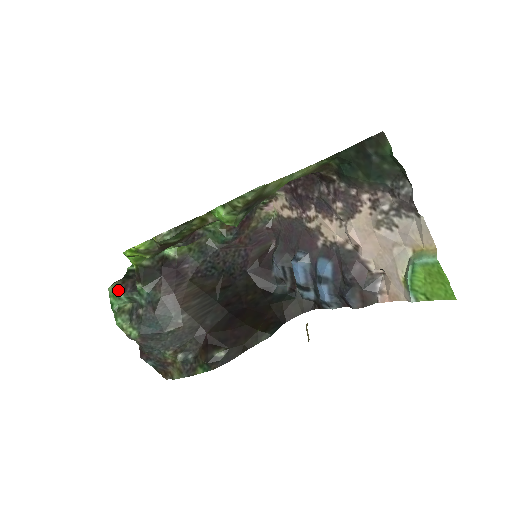
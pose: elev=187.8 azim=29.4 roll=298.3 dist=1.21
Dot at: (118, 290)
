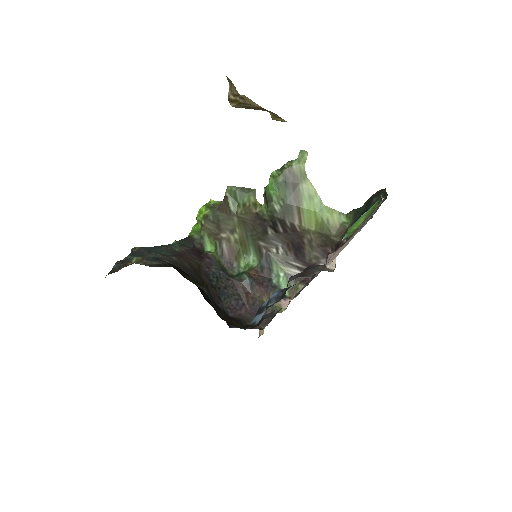
Dot at: occluded
